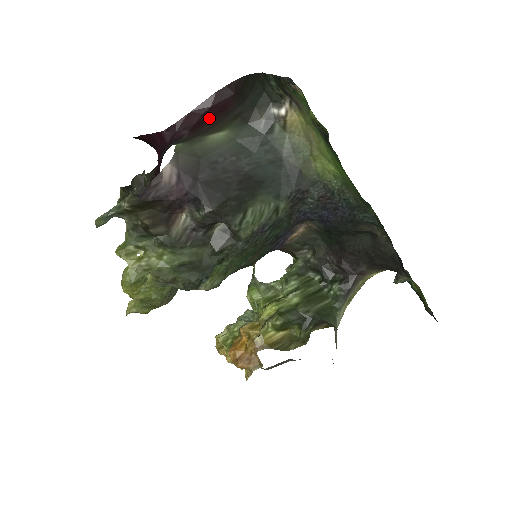
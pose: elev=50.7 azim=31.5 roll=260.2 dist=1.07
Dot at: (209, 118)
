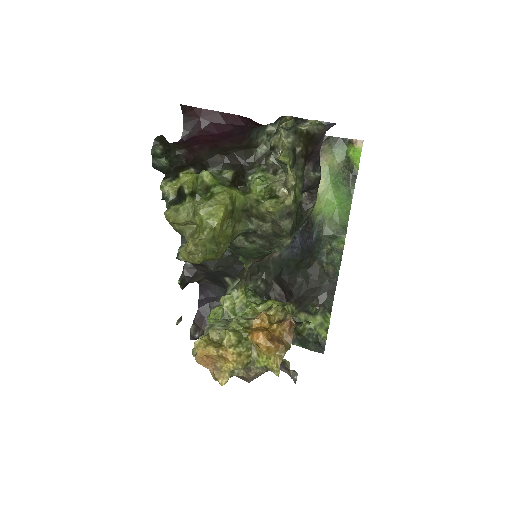
Dot at: occluded
